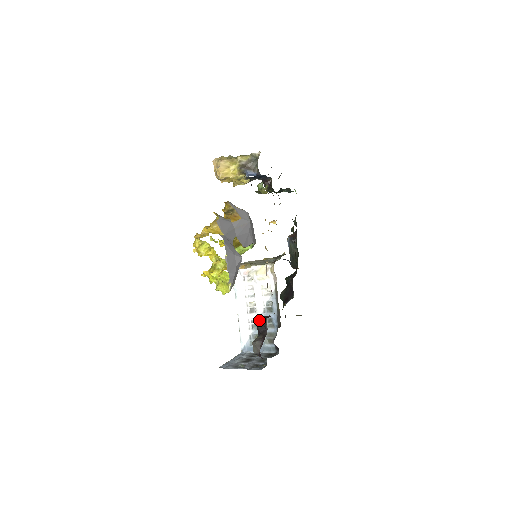
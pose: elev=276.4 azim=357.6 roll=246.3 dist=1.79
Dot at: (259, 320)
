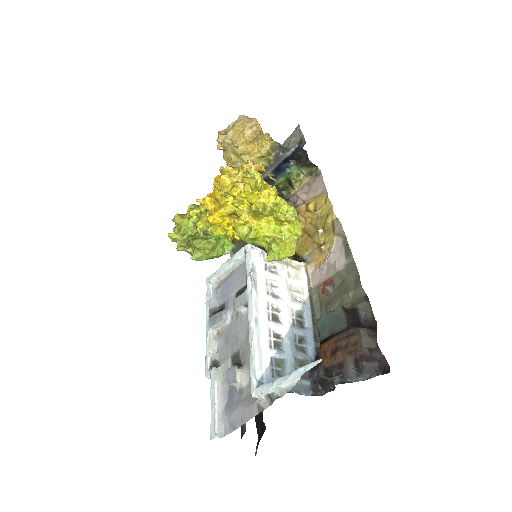
Dot at: (344, 307)
